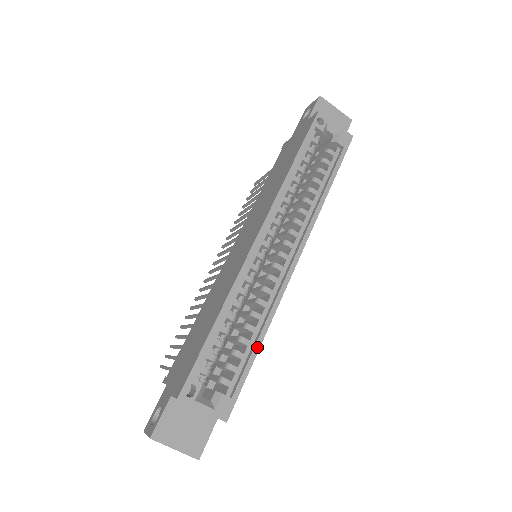
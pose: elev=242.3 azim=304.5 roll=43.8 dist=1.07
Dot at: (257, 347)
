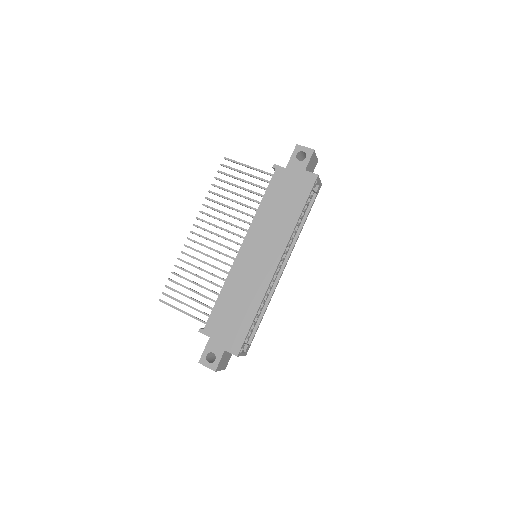
Dot at: (262, 318)
